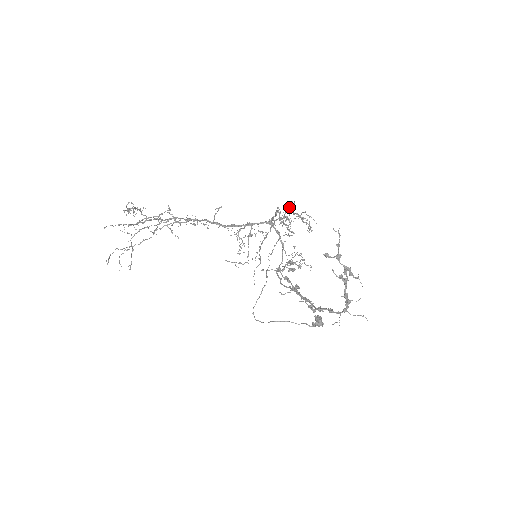
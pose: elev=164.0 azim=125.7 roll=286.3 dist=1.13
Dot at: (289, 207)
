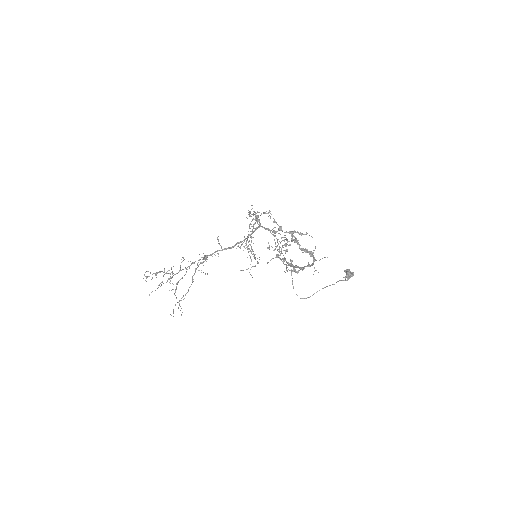
Dot at: occluded
